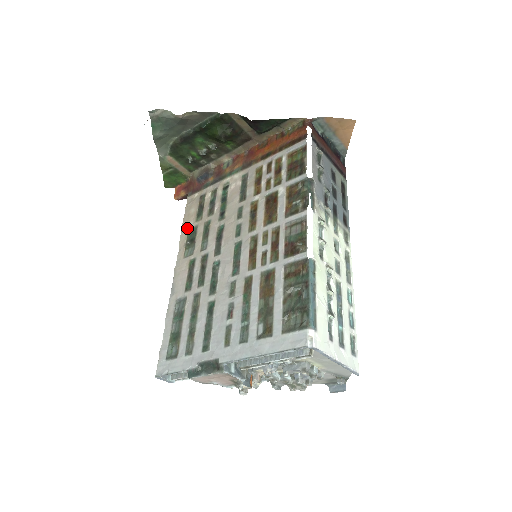
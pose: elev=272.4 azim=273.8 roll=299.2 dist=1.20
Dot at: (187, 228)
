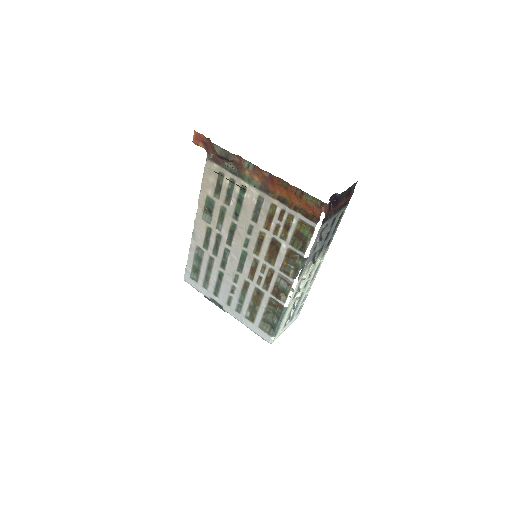
Dot at: (206, 193)
